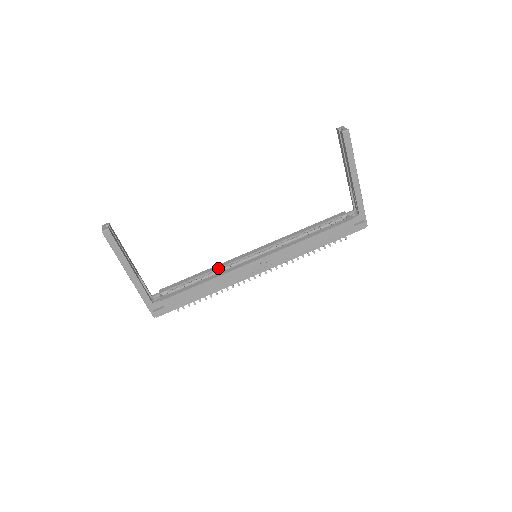
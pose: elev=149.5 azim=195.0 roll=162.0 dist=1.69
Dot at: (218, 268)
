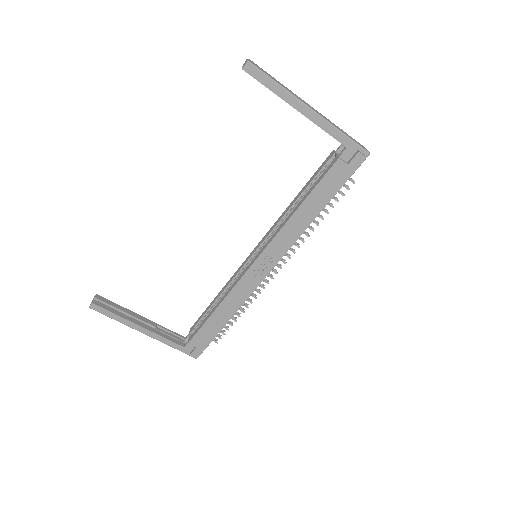
Dot at: (228, 285)
